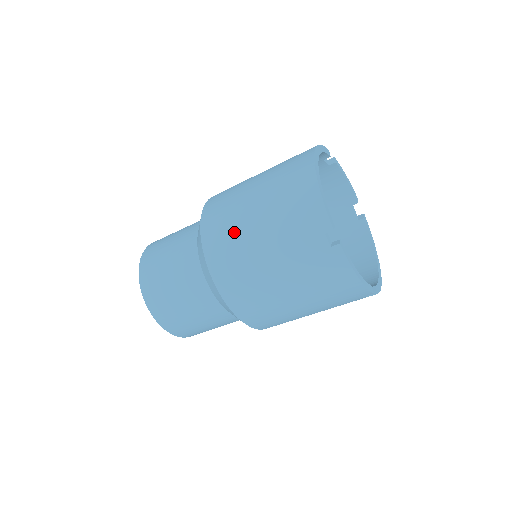
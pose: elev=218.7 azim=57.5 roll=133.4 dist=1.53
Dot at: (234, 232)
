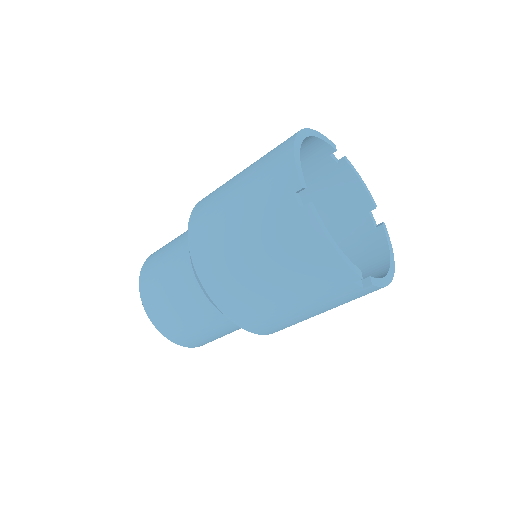
Dot at: (215, 208)
